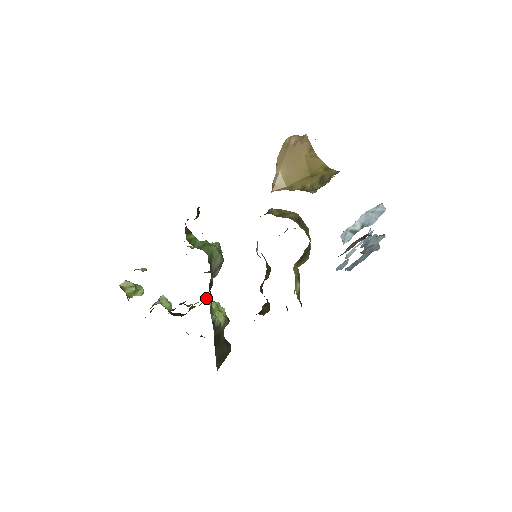
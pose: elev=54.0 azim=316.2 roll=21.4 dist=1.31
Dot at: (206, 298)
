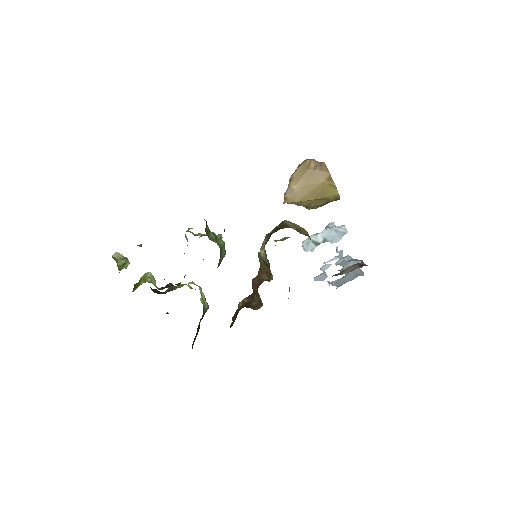
Dot at: (191, 282)
